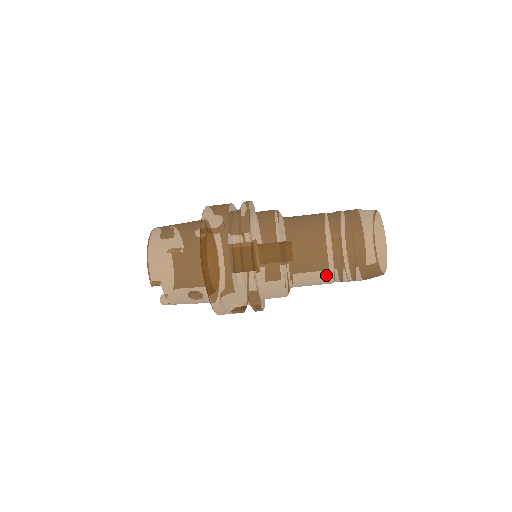
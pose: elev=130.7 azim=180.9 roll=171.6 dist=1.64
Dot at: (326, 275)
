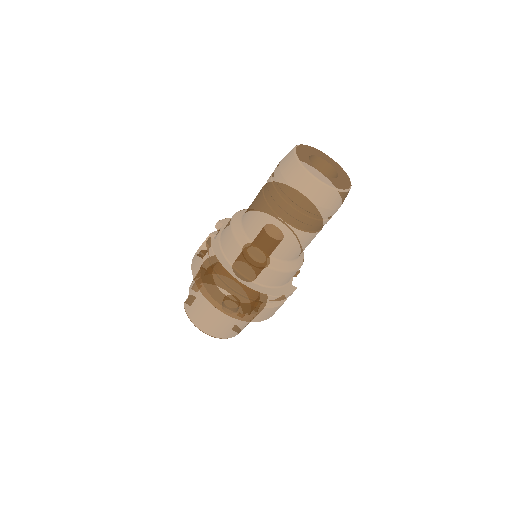
Dot at: occluded
